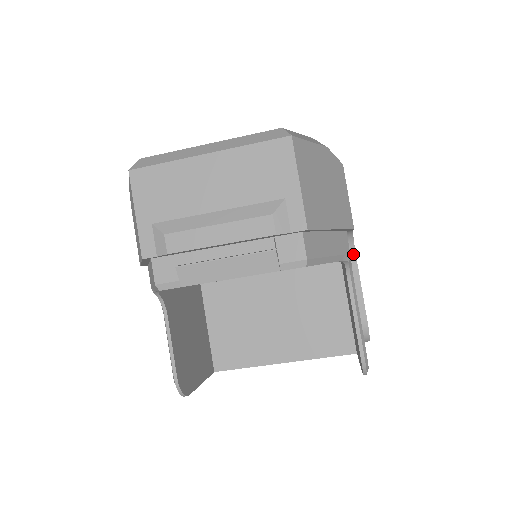
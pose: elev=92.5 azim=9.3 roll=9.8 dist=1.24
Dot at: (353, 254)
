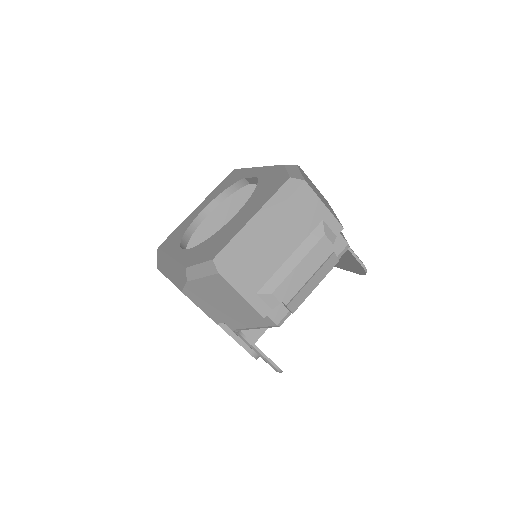
Dot at: occluded
